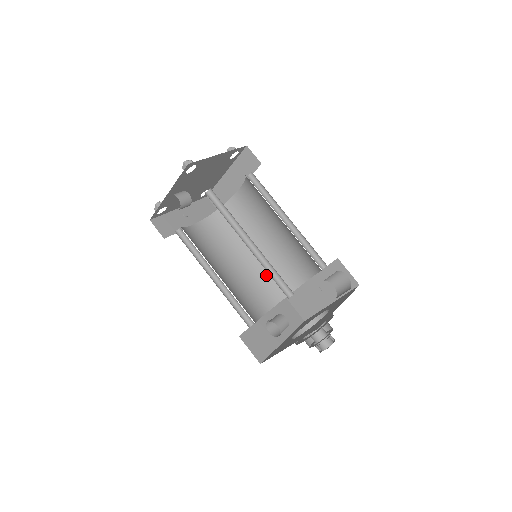
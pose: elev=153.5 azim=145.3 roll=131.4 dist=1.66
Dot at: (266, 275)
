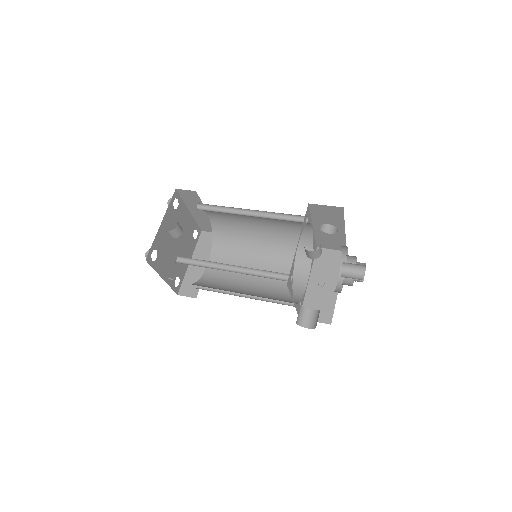
Dot at: (271, 296)
